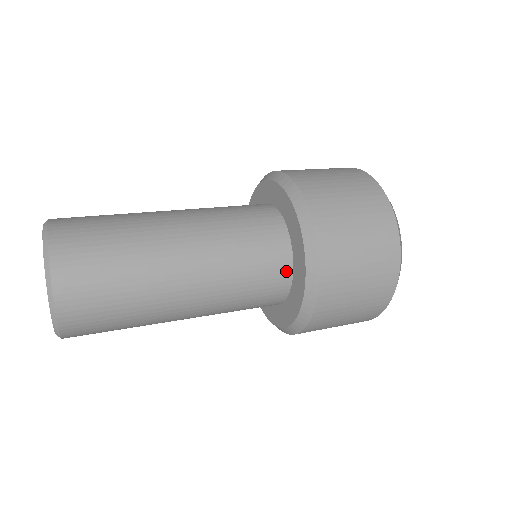
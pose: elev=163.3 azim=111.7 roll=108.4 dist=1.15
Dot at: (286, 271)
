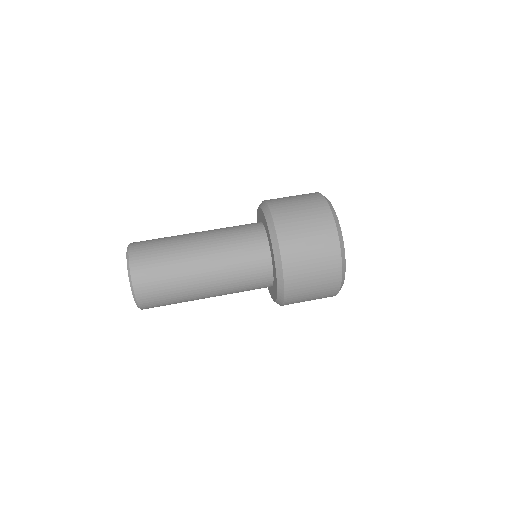
Dot at: occluded
